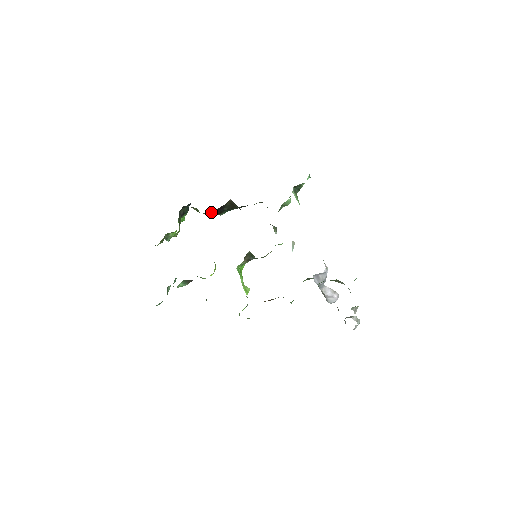
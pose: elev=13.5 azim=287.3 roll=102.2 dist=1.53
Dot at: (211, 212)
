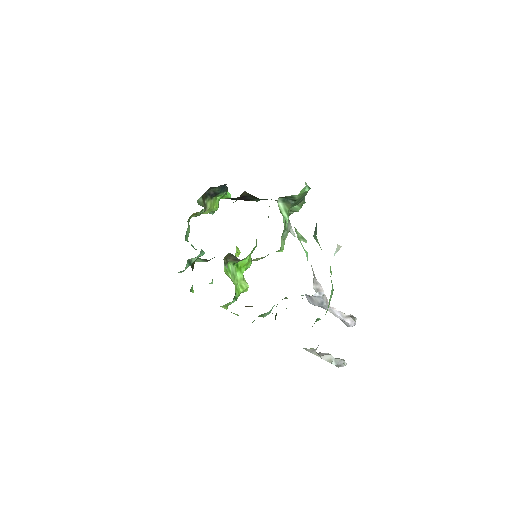
Dot at: (234, 199)
